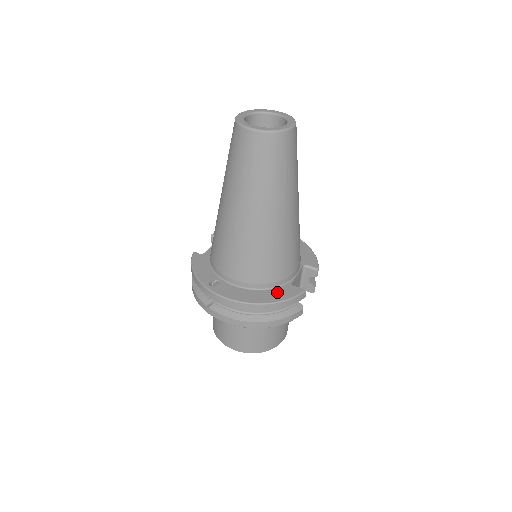
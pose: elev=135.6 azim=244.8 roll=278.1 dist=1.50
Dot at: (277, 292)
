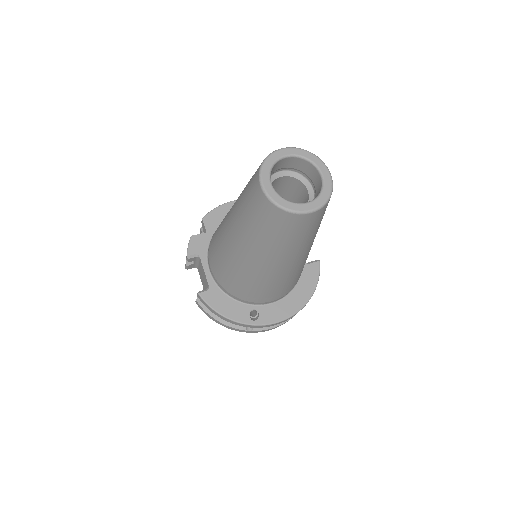
Dot at: (305, 282)
